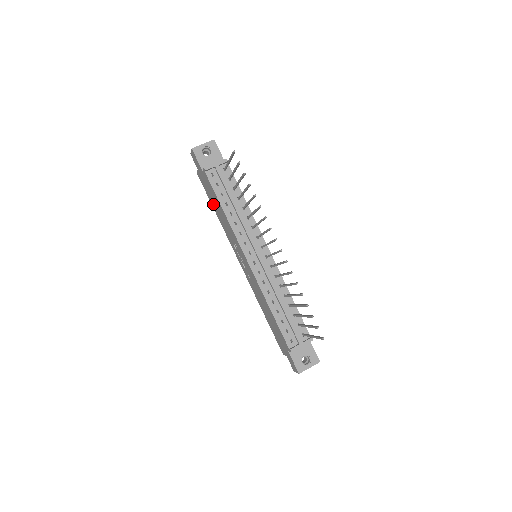
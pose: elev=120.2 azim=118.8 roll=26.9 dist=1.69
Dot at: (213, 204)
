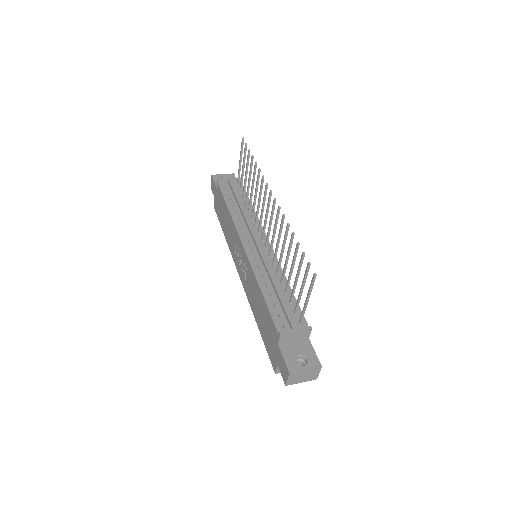
Dot at: (222, 223)
